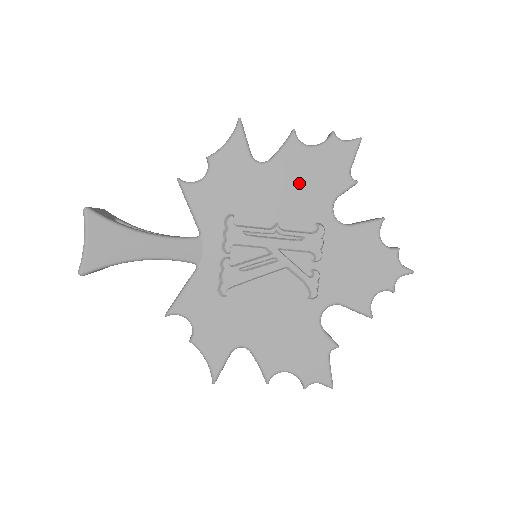
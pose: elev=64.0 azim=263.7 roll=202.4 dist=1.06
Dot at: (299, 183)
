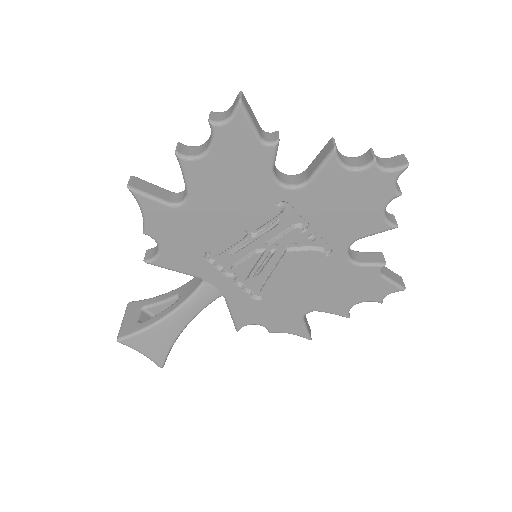
Dot at: (229, 190)
